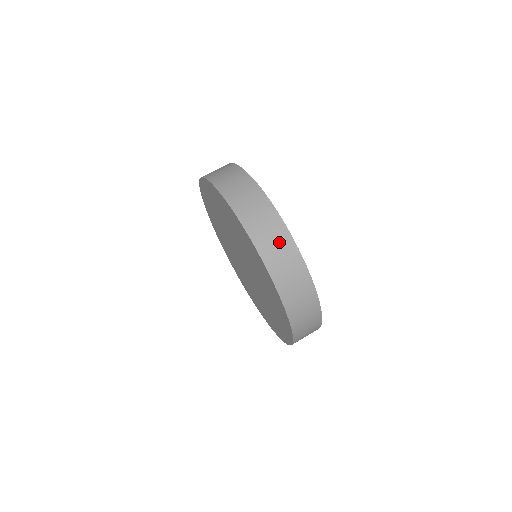
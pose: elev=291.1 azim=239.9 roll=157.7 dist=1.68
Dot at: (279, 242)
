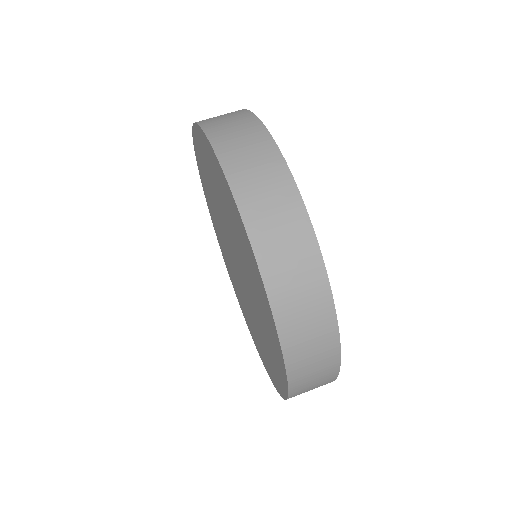
Dot at: (320, 354)
